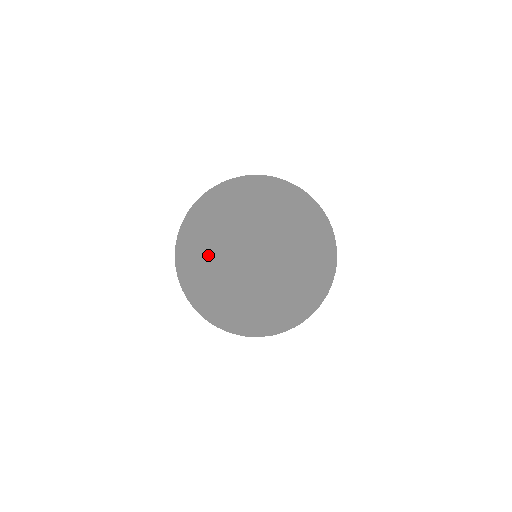
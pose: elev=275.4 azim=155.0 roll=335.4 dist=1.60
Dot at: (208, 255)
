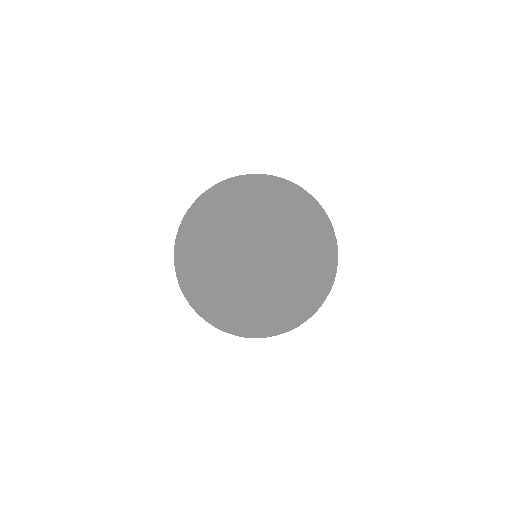
Dot at: (211, 287)
